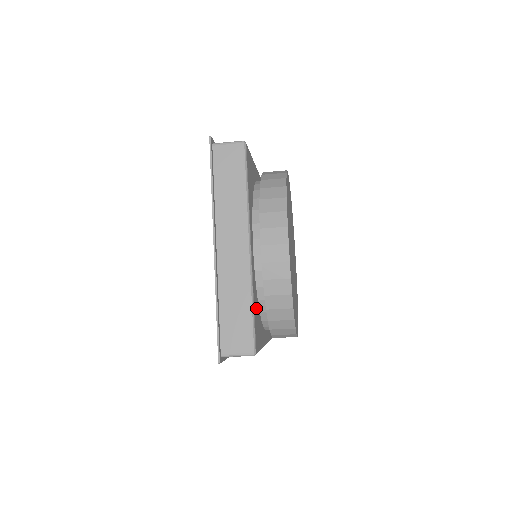
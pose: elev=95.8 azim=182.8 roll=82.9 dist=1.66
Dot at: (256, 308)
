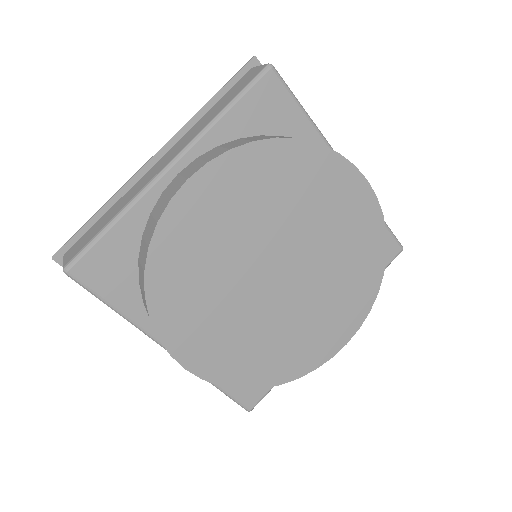
Dot at: occluded
